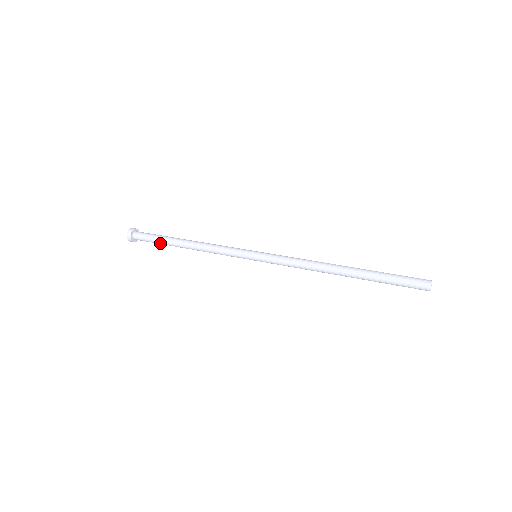
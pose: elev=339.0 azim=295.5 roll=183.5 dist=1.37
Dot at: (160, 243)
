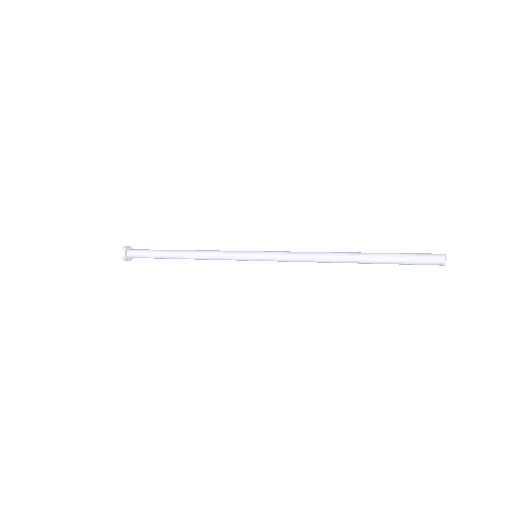
Dot at: (156, 258)
